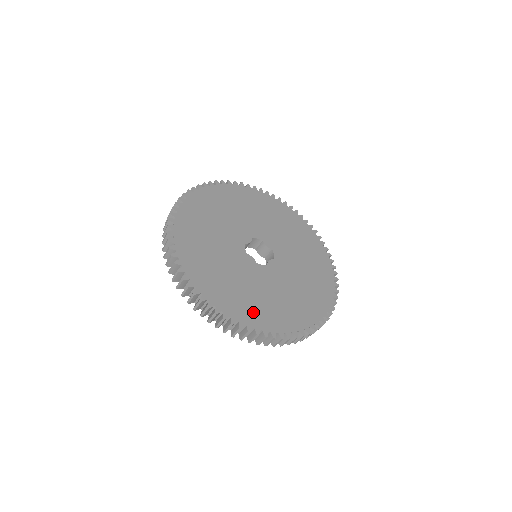
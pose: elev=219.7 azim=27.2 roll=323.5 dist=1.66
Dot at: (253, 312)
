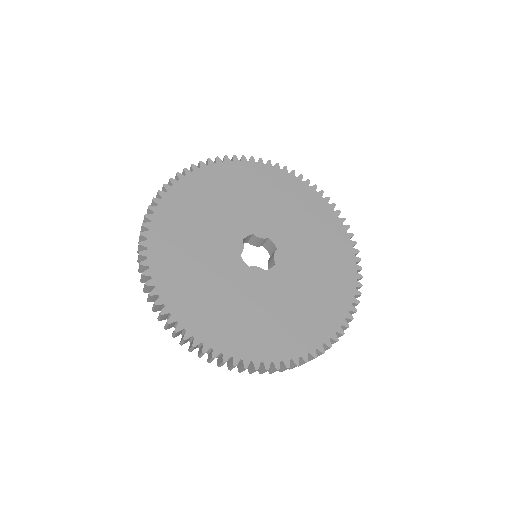
Dot at: (297, 335)
